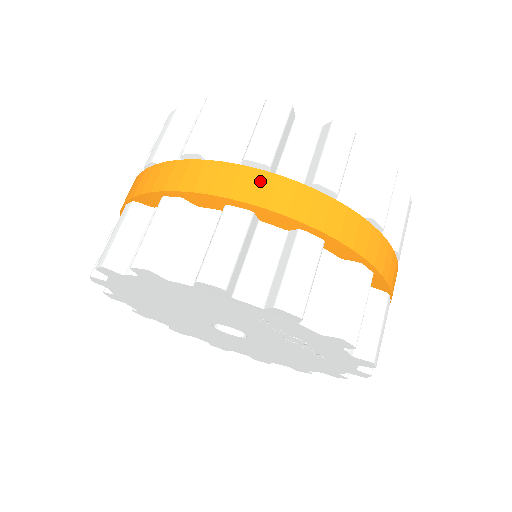
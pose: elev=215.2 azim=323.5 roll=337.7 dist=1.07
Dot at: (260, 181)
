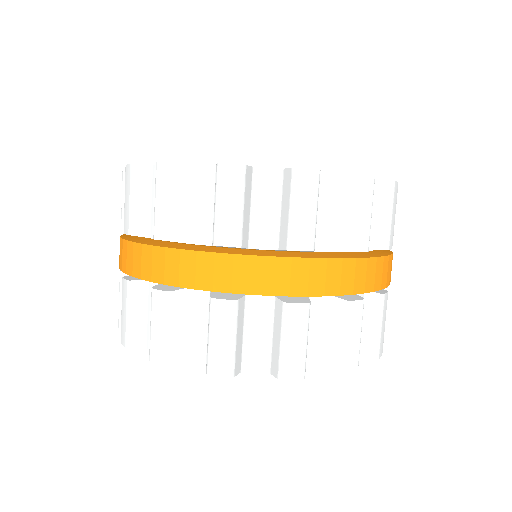
Dot at: (168, 260)
